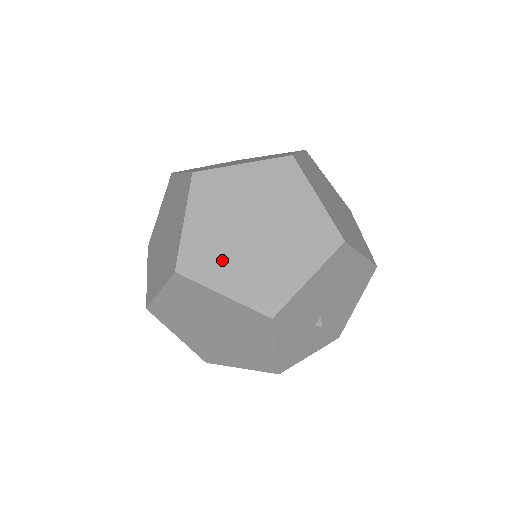
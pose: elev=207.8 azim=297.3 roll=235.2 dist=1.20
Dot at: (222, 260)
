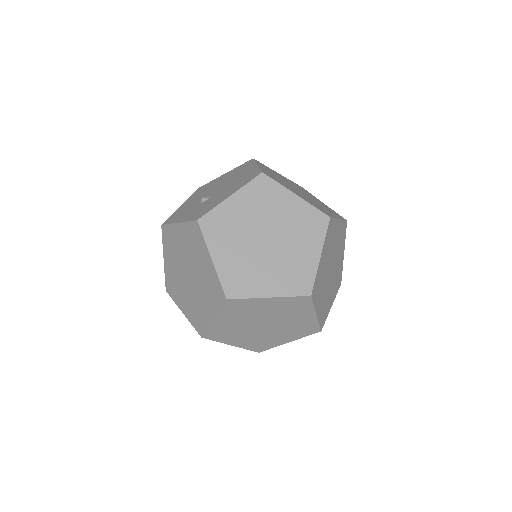
Dot at: occluded
